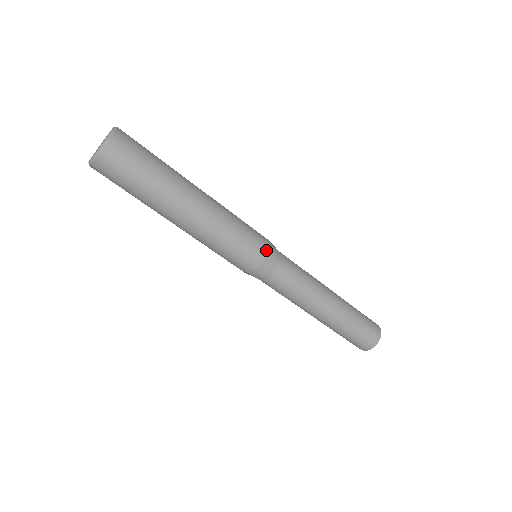
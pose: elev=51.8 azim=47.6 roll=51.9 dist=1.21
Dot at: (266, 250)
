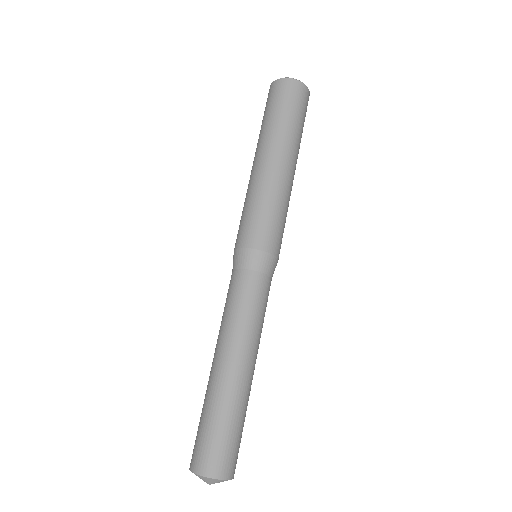
Dot at: occluded
